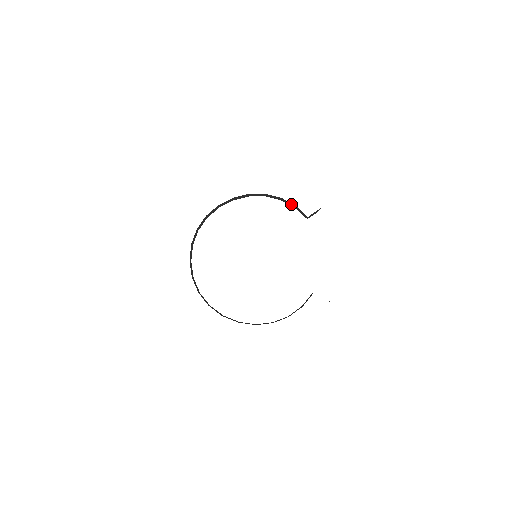
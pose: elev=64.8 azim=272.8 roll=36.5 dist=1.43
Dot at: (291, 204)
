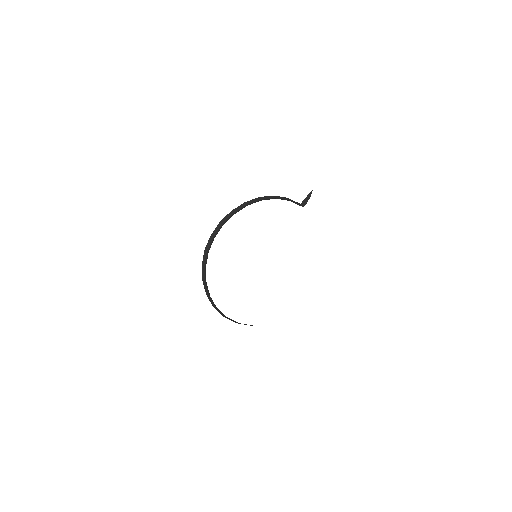
Dot at: (283, 198)
